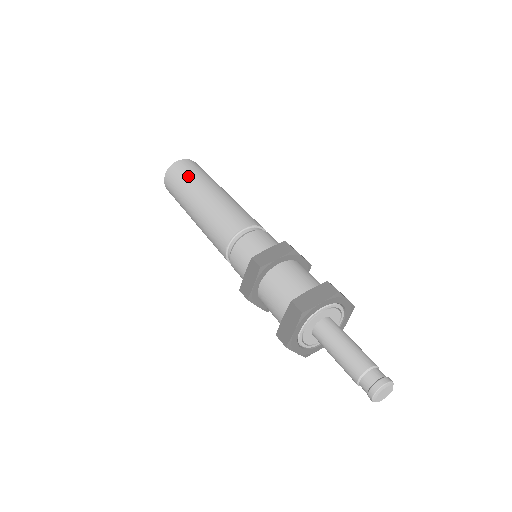
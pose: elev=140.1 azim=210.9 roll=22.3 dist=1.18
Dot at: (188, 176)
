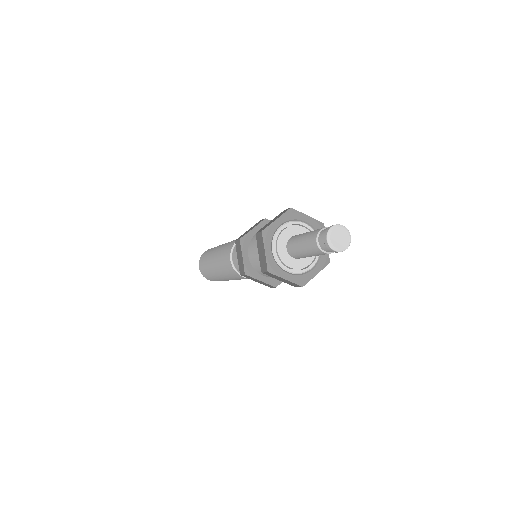
Dot at: occluded
